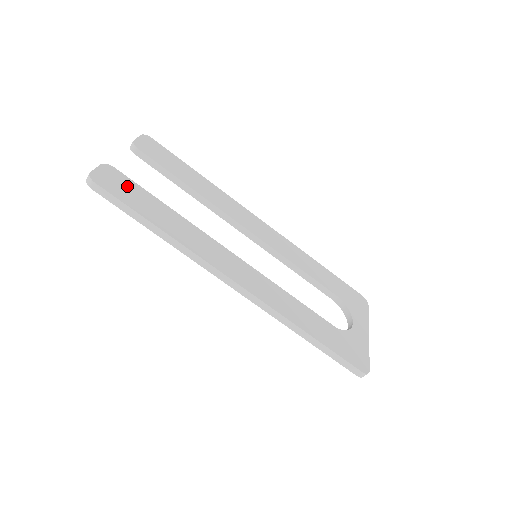
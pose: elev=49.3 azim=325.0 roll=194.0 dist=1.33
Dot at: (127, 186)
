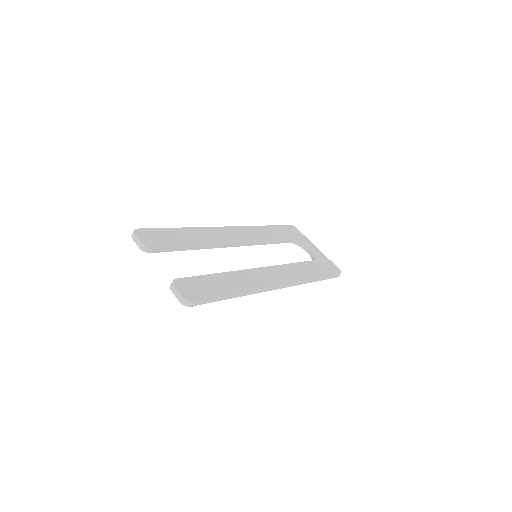
Dot at: (196, 284)
